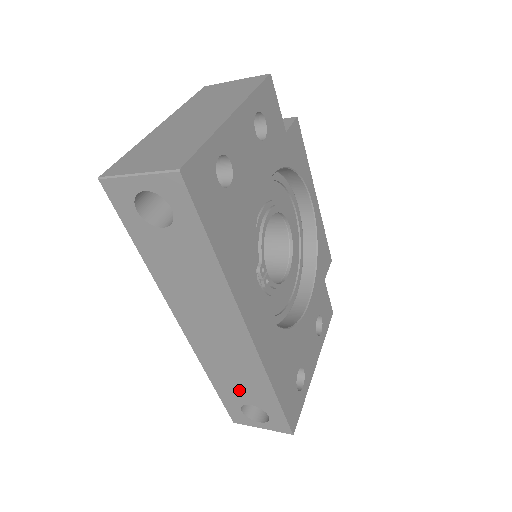
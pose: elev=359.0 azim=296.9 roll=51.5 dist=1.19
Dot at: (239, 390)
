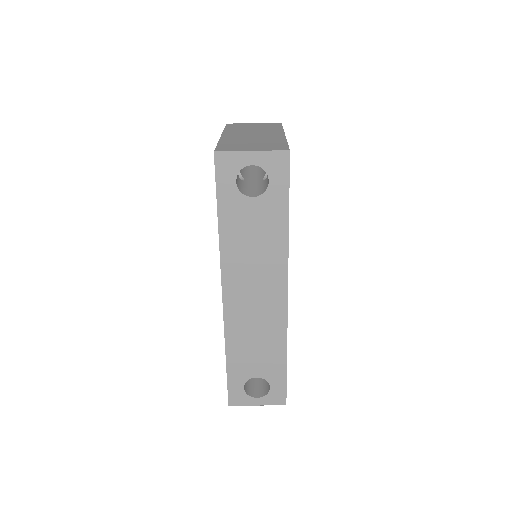
Dot at: (252, 361)
